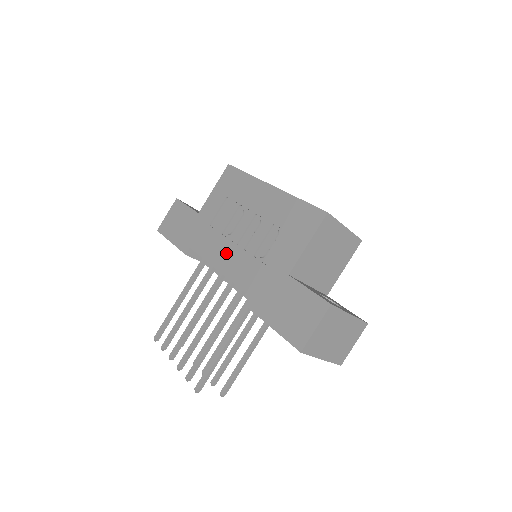
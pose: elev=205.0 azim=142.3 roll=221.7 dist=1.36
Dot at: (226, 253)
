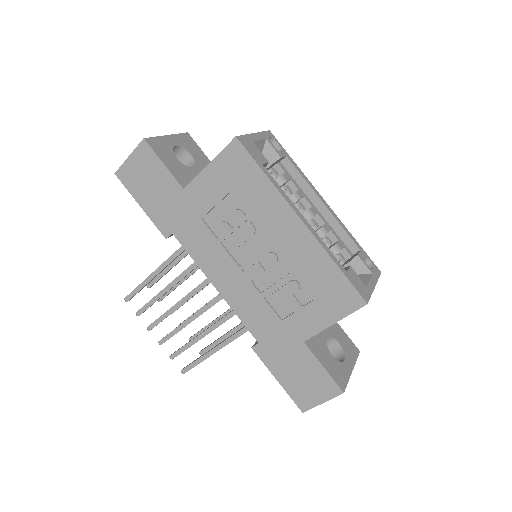
Dot at: (226, 272)
